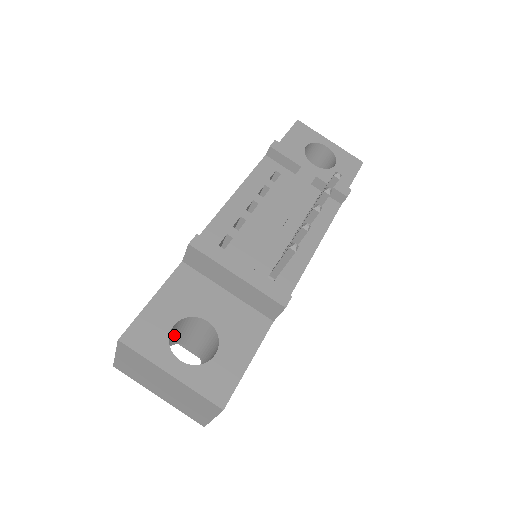
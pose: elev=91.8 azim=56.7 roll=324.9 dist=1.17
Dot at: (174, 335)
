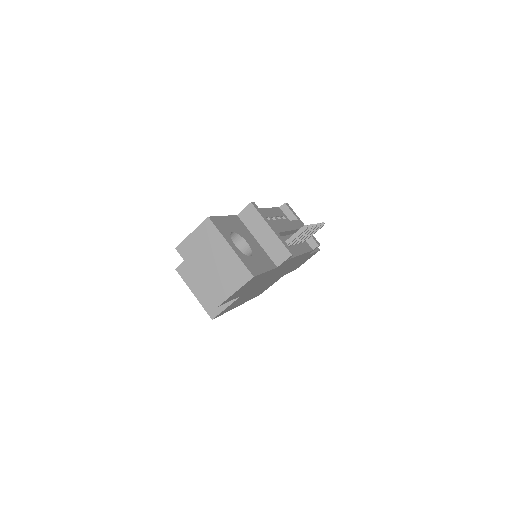
Dot at: occluded
